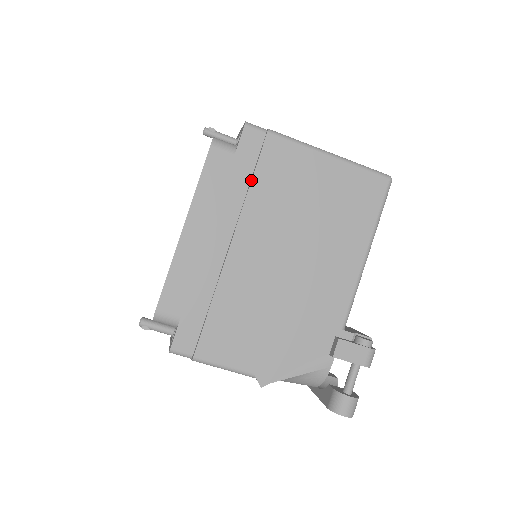
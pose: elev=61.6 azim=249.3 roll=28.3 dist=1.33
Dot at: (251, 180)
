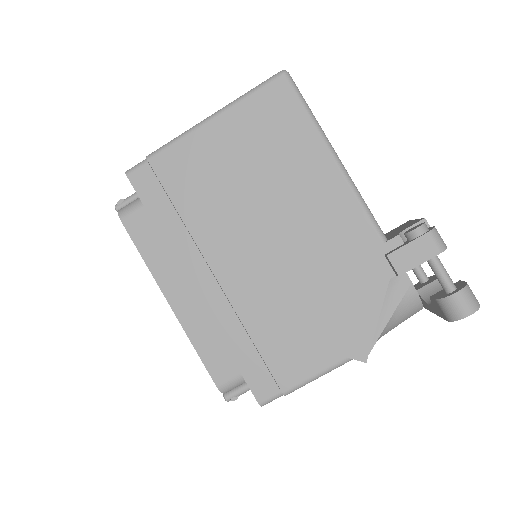
Dot at: (176, 210)
